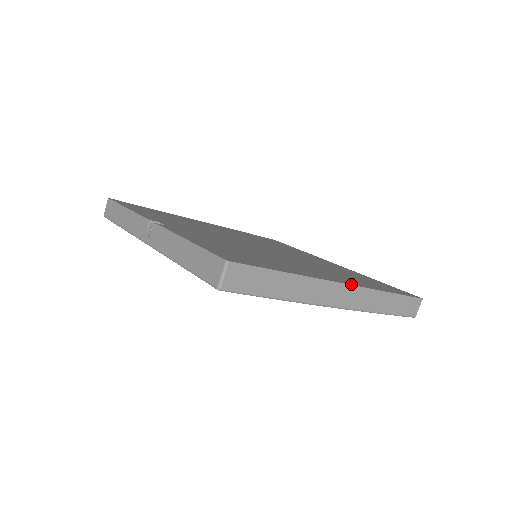
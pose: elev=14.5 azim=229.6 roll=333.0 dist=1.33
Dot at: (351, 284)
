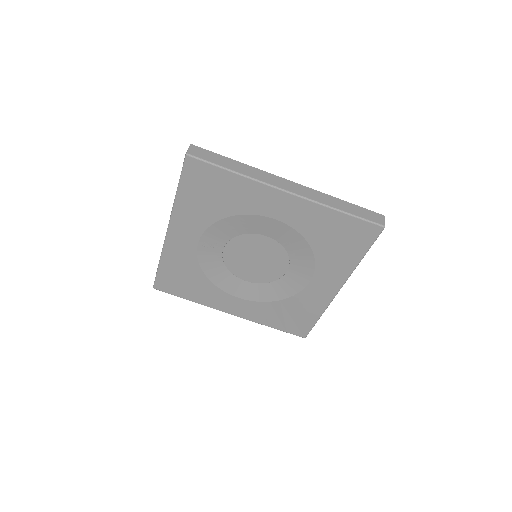
Dot at: (297, 185)
